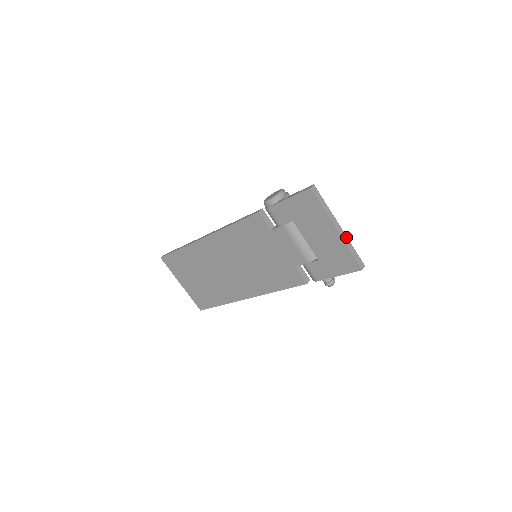
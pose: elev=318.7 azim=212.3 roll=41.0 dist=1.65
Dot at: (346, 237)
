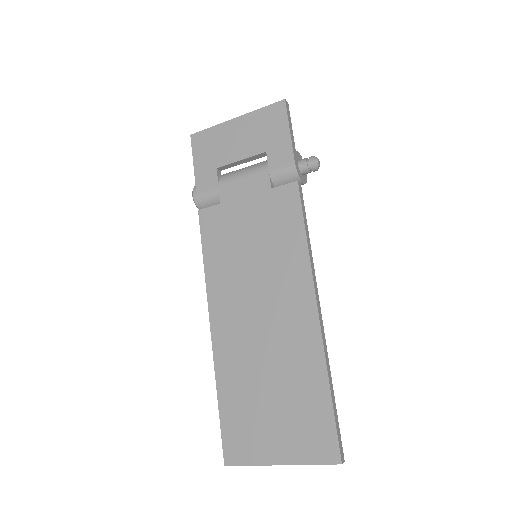
Dot at: occluded
